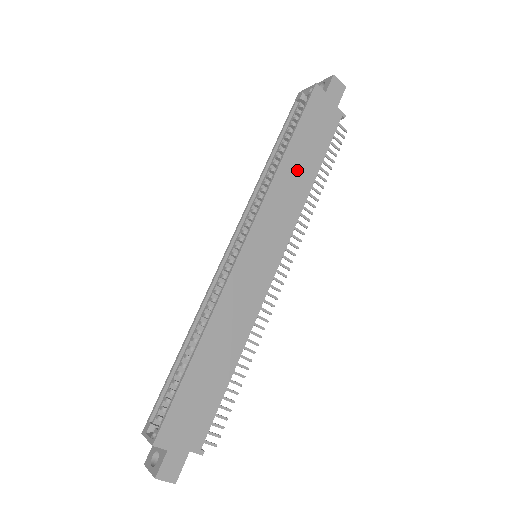
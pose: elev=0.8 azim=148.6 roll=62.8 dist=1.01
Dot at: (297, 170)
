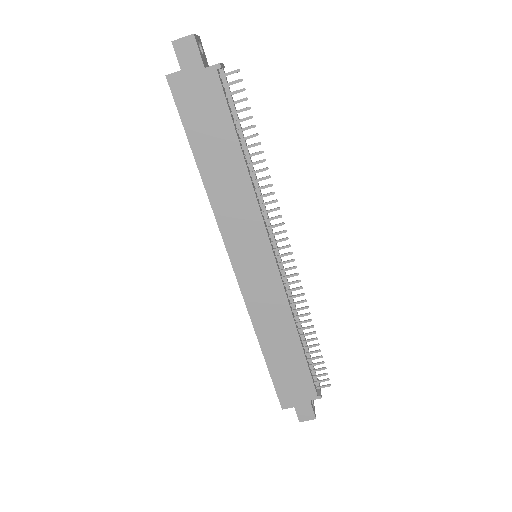
Dot at: (222, 172)
